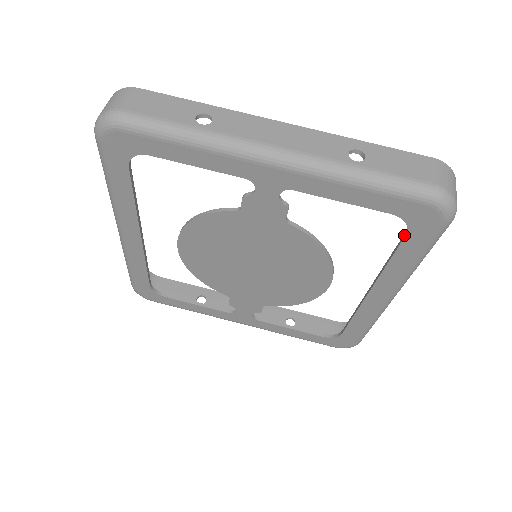
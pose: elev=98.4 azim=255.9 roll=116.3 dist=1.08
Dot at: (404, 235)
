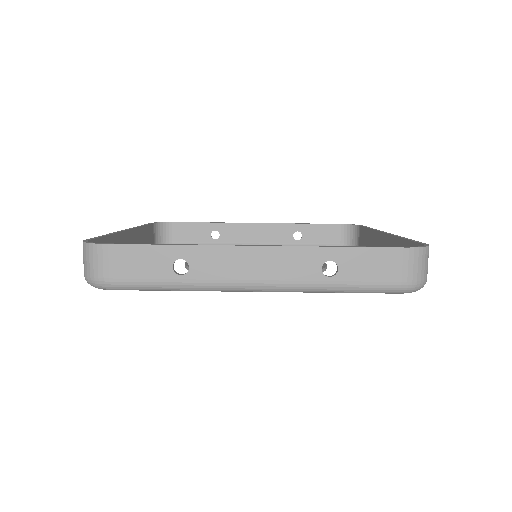
Dot at: occluded
